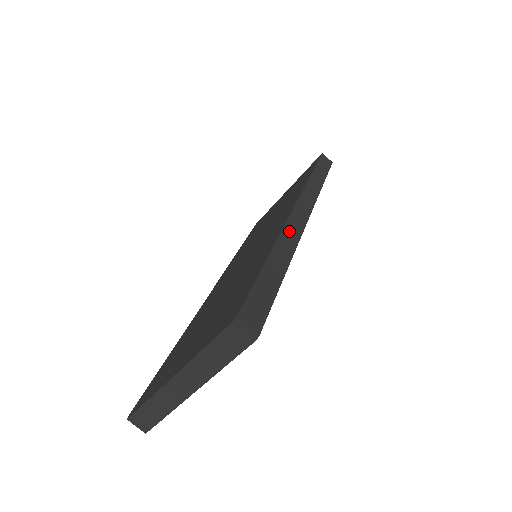
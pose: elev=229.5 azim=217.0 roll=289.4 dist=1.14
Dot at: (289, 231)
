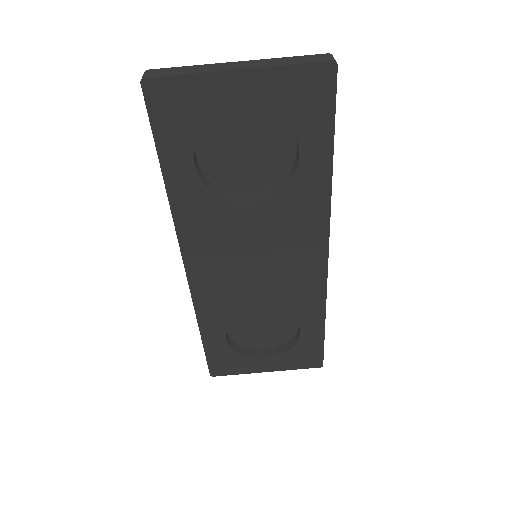
Dot at: occluded
